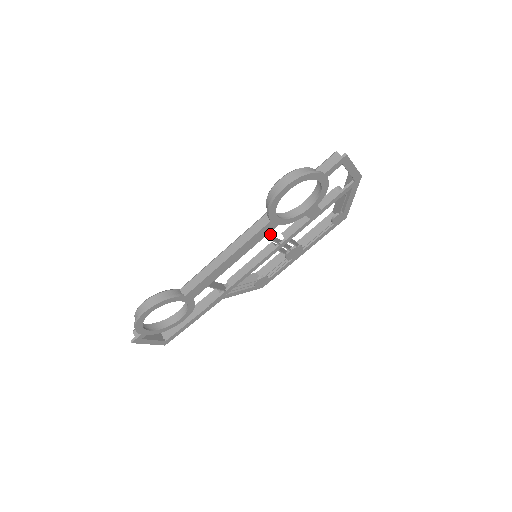
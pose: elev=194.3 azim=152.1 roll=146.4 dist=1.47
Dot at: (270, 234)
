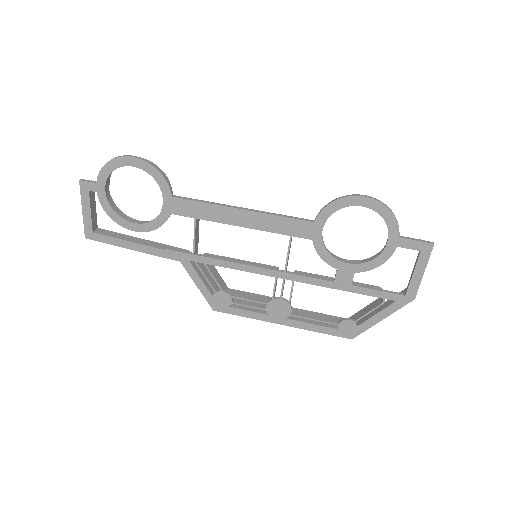
Dot at: occluded
